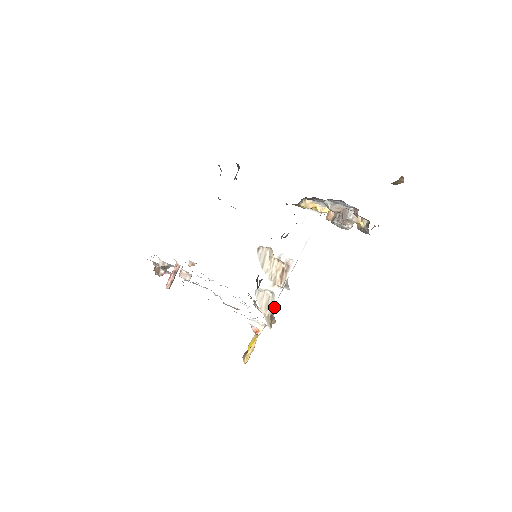
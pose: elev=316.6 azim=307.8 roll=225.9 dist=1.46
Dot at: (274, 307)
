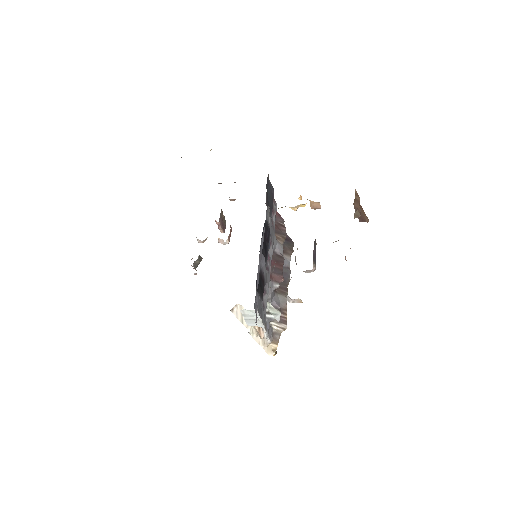
Dot at: (270, 340)
